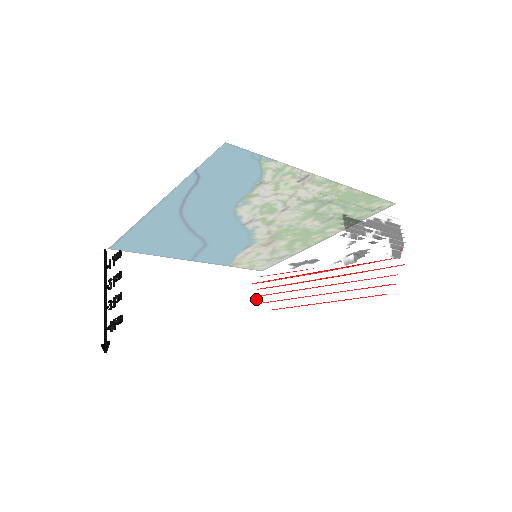
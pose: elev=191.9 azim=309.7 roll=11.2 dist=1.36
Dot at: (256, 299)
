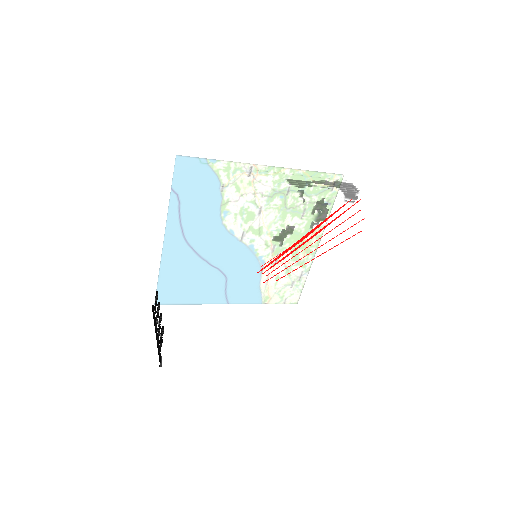
Dot at: (285, 309)
